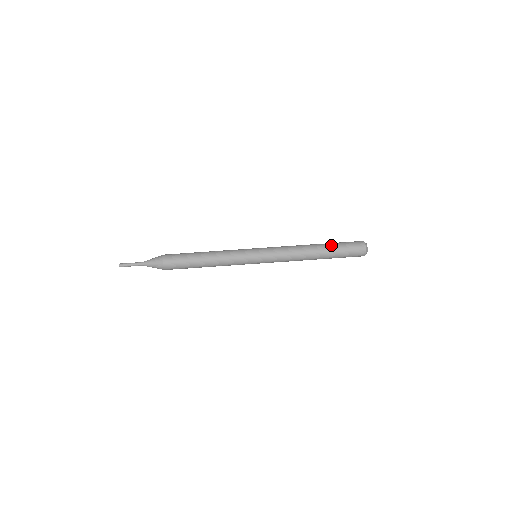
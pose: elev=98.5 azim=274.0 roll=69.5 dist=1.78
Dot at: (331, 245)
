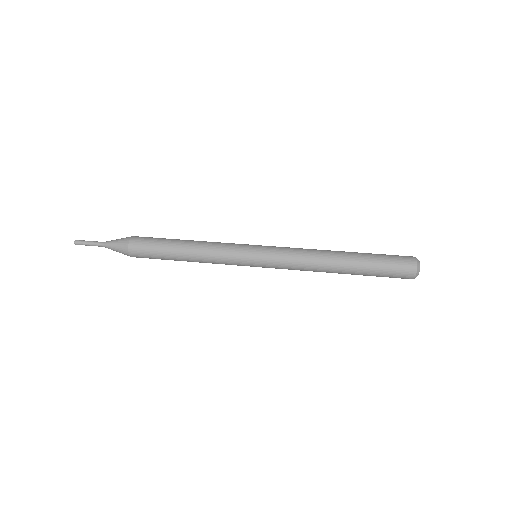
Dot at: (365, 253)
